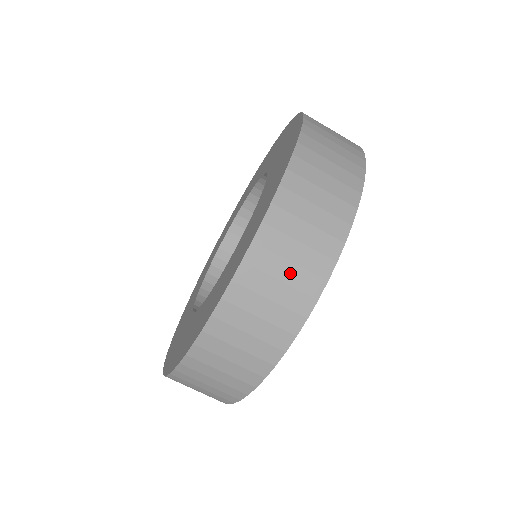
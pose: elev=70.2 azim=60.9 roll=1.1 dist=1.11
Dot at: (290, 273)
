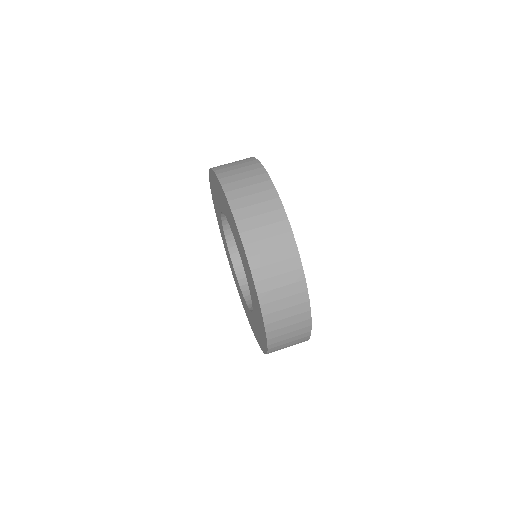
Dot at: (260, 208)
